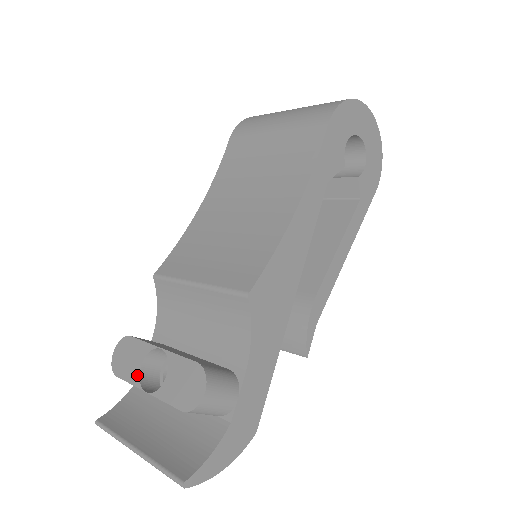
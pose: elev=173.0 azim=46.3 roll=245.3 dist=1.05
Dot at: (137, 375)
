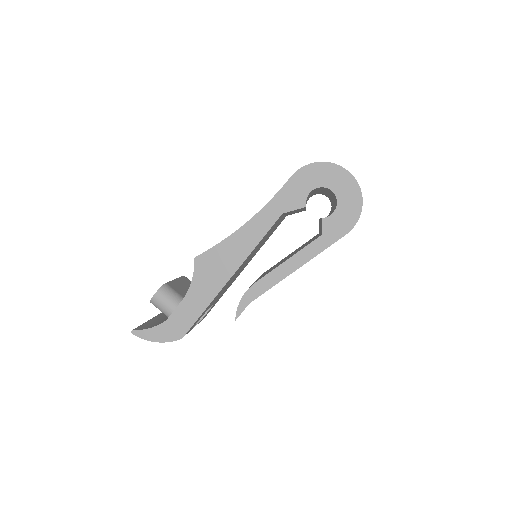
Dot at: occluded
